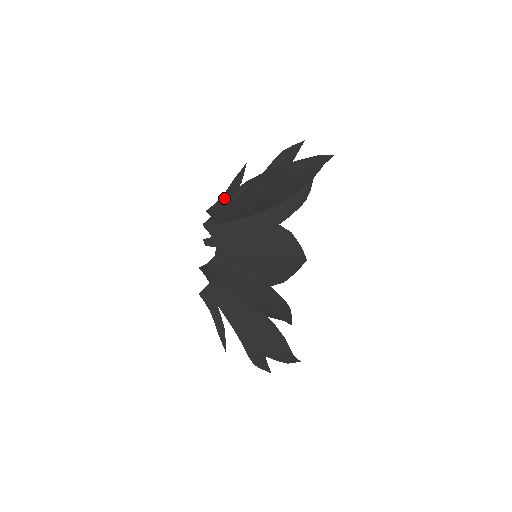
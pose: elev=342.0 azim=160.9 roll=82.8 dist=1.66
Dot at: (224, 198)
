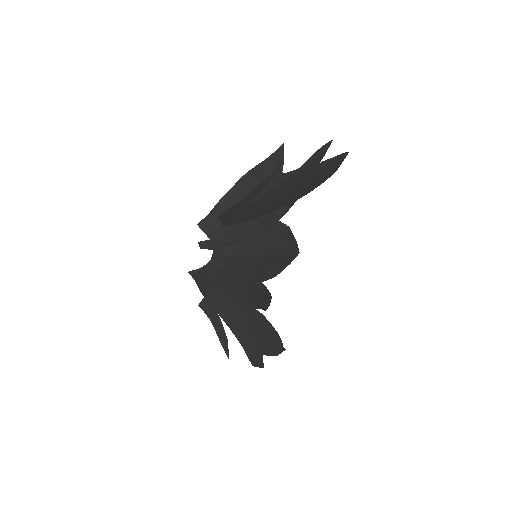
Dot at: (242, 202)
